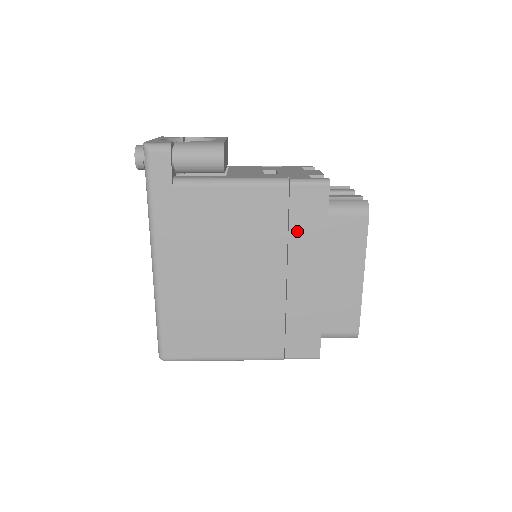
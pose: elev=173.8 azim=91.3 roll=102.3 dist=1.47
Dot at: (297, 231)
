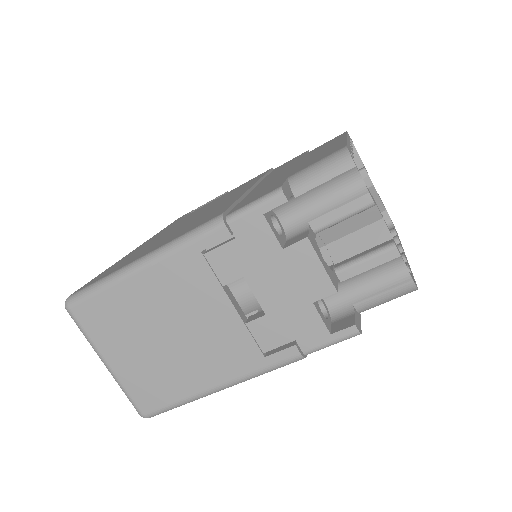
Dot at: occluded
